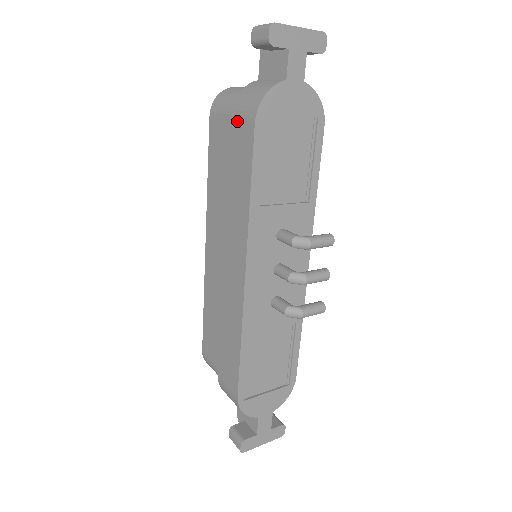
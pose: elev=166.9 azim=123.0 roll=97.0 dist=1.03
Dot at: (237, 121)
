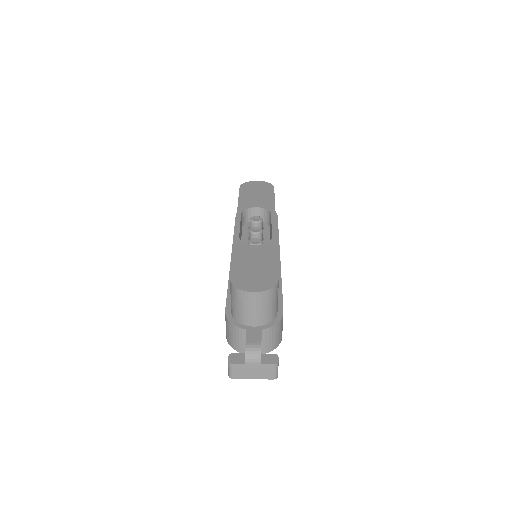
Dot at: (225, 319)
